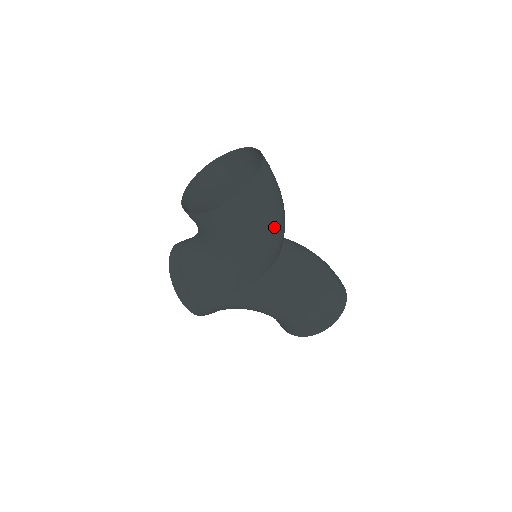
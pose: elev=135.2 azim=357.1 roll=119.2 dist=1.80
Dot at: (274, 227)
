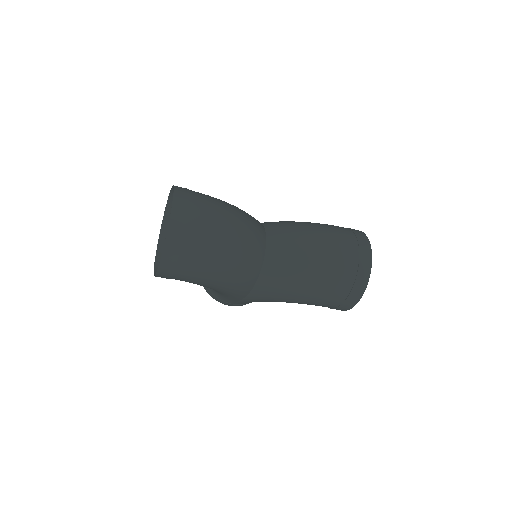
Dot at: (220, 262)
